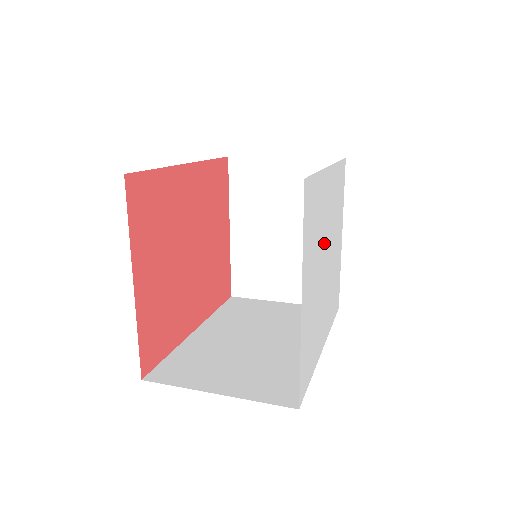
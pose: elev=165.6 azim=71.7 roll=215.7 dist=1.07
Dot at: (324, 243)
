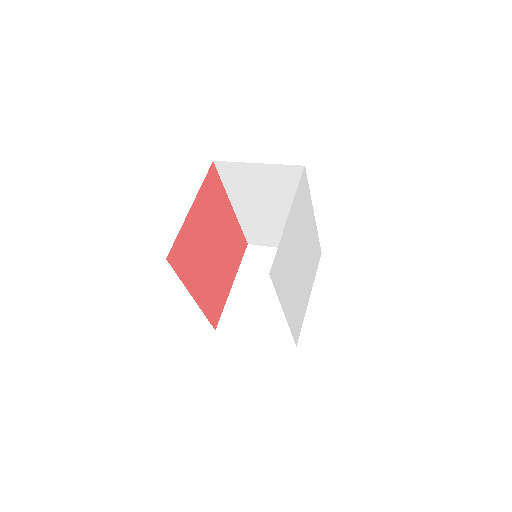
Dot at: (302, 243)
